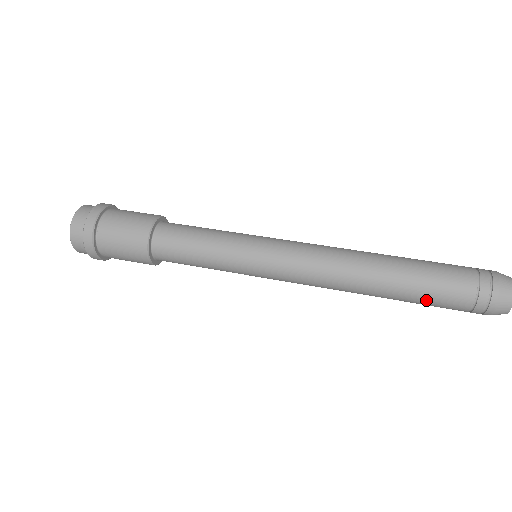
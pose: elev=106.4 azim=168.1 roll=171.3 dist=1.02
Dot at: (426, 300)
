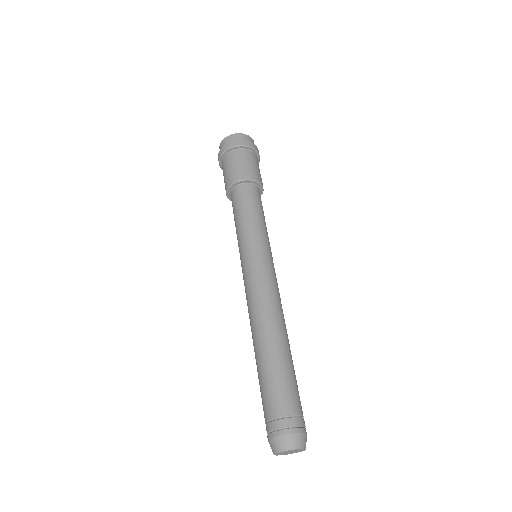
Dot at: (260, 385)
